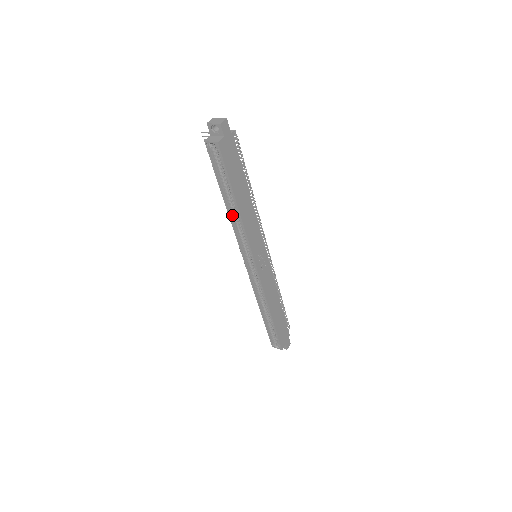
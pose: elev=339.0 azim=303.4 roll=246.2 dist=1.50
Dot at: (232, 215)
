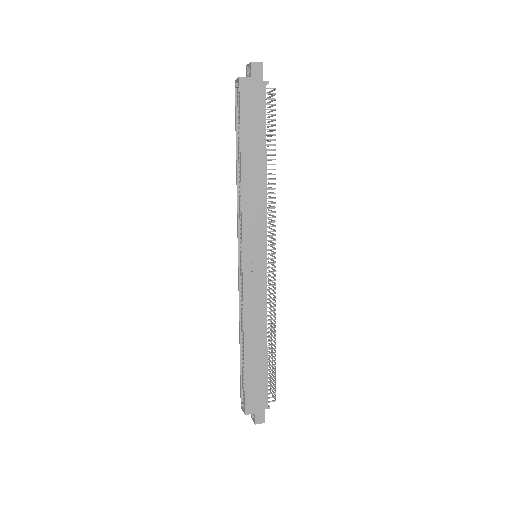
Dot at: (239, 181)
